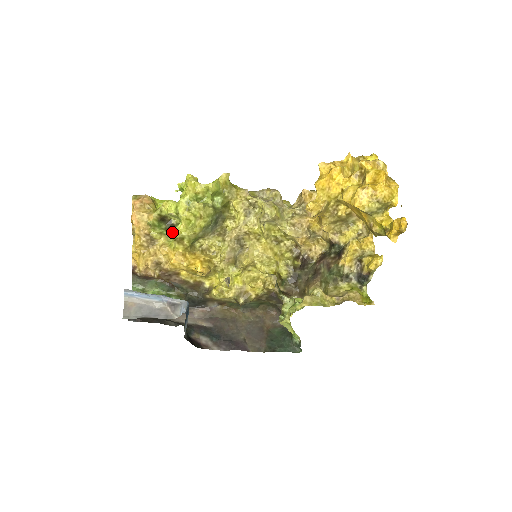
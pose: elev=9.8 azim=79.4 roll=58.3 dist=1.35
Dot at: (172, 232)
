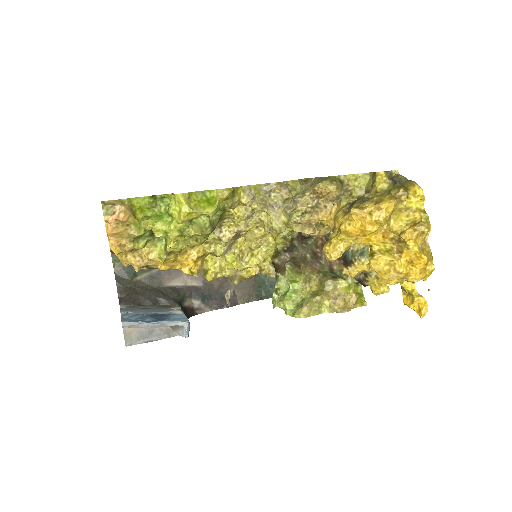
Dot at: occluded
